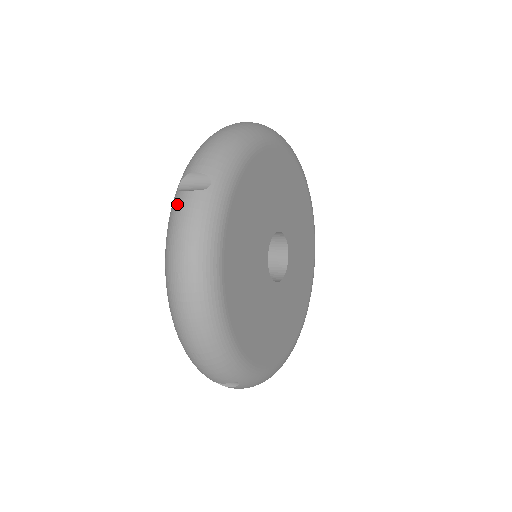
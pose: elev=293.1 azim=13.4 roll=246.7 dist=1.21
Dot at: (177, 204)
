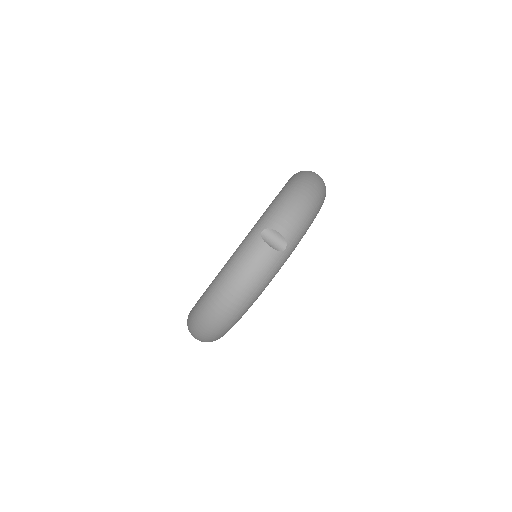
Dot at: (257, 250)
